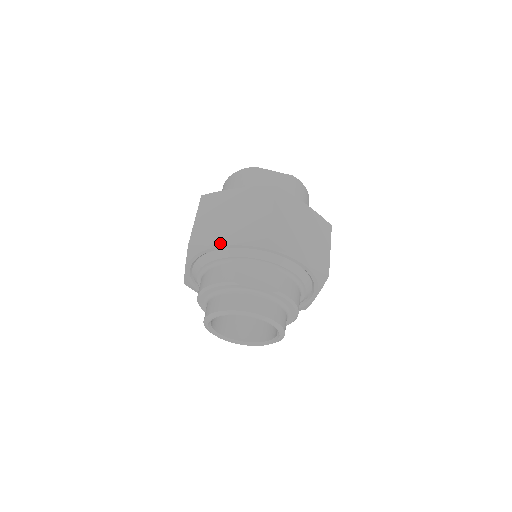
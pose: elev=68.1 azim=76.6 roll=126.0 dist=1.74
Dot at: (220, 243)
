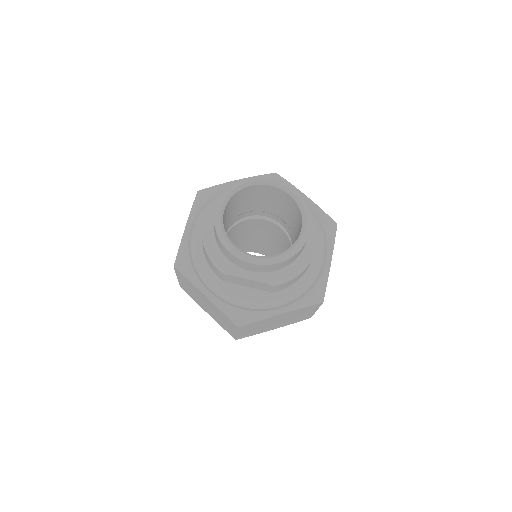
Dot at: (231, 182)
